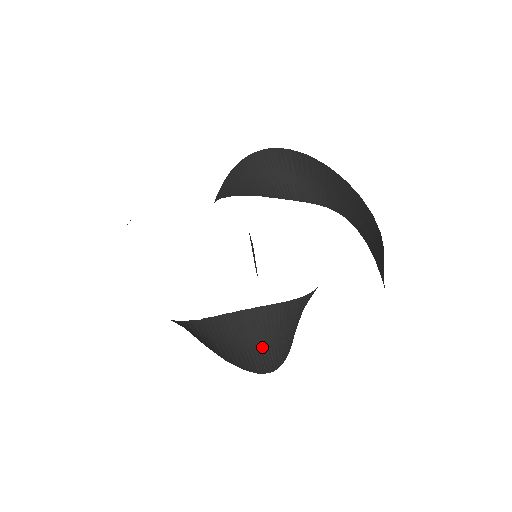
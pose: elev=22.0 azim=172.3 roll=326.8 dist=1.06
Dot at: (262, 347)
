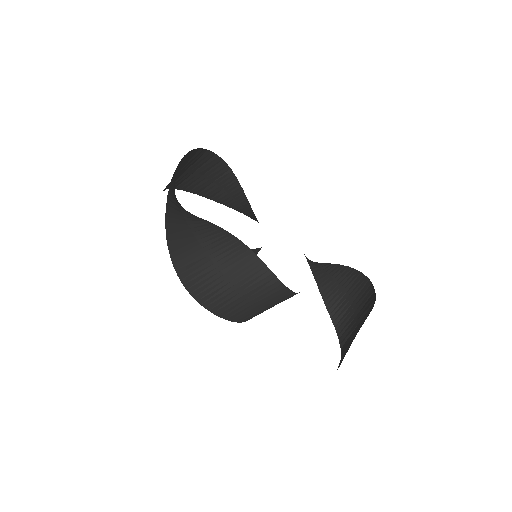
Dot at: (188, 236)
